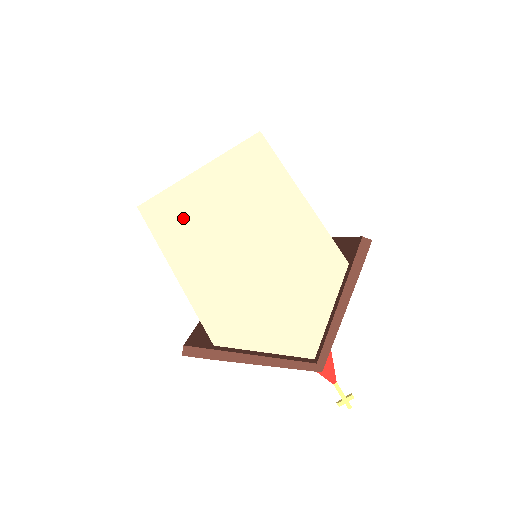
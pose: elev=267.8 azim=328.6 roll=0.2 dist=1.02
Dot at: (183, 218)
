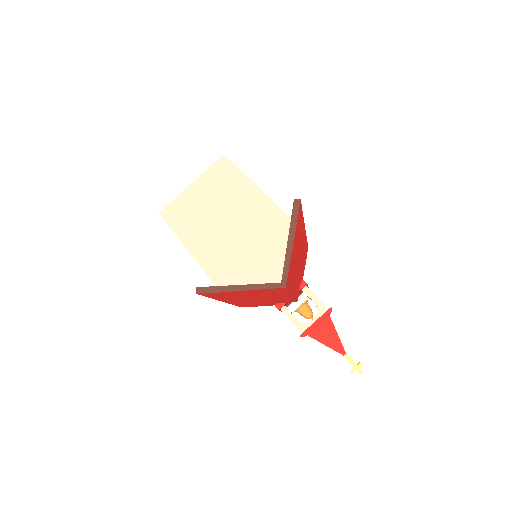
Dot at: (186, 214)
